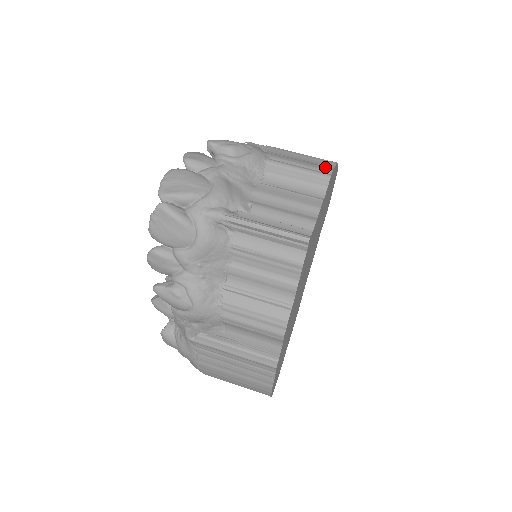
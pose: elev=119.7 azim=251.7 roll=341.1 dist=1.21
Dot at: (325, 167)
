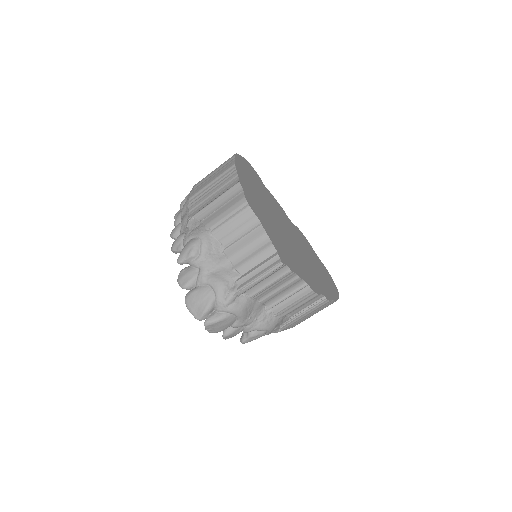
Dot at: (240, 201)
